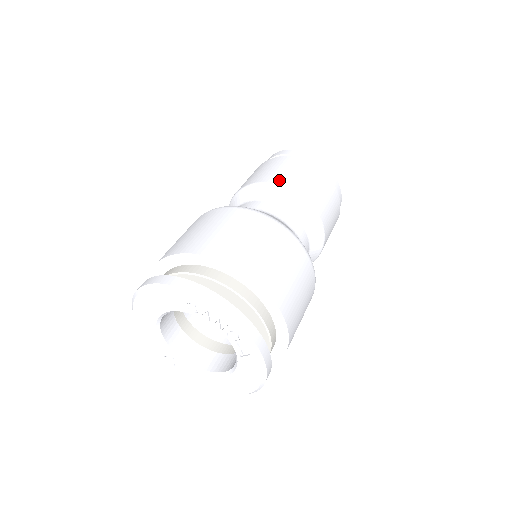
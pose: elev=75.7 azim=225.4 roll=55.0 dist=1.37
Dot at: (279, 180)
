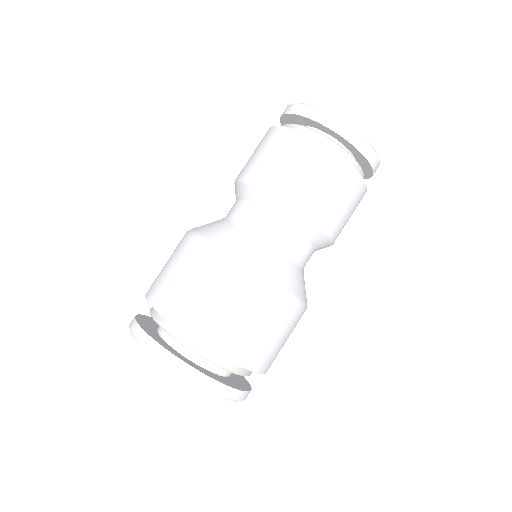
Dot at: (260, 178)
